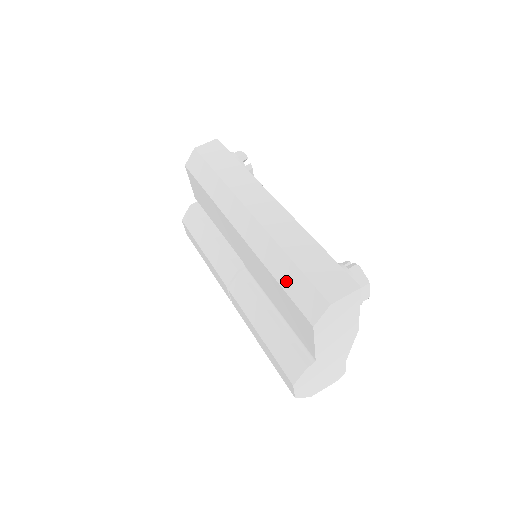
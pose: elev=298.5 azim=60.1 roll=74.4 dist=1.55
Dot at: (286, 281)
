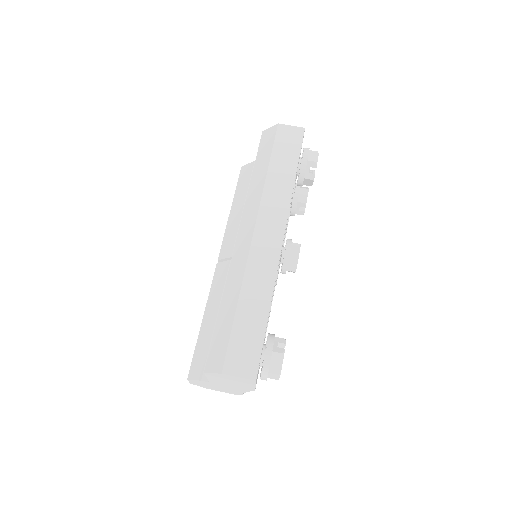
Dot at: (221, 320)
